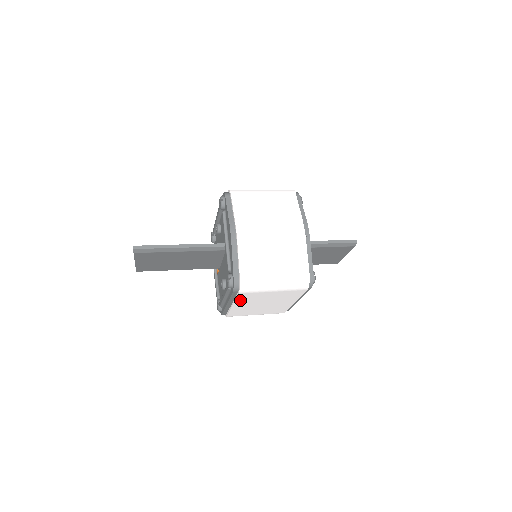
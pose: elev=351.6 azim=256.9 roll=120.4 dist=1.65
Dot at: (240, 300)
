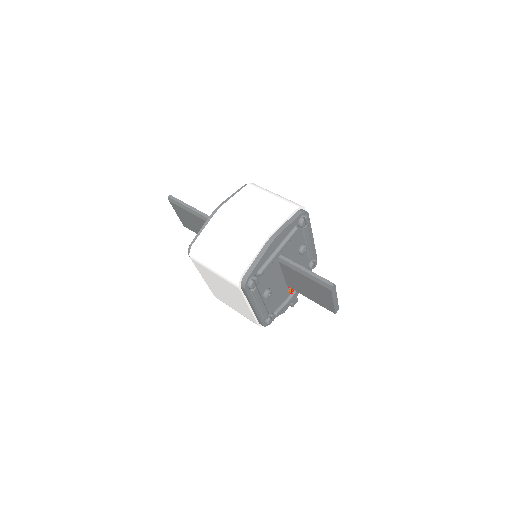
Dot at: (201, 272)
